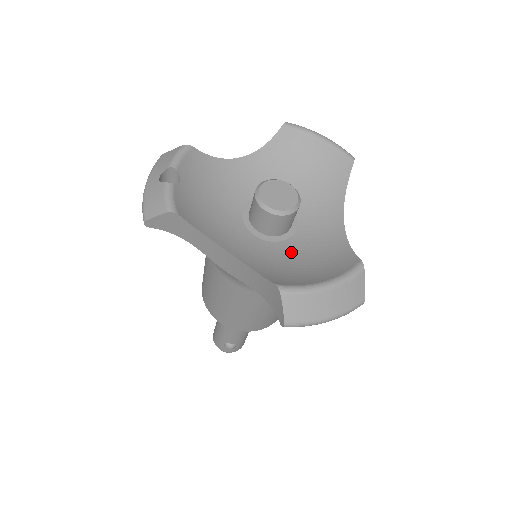
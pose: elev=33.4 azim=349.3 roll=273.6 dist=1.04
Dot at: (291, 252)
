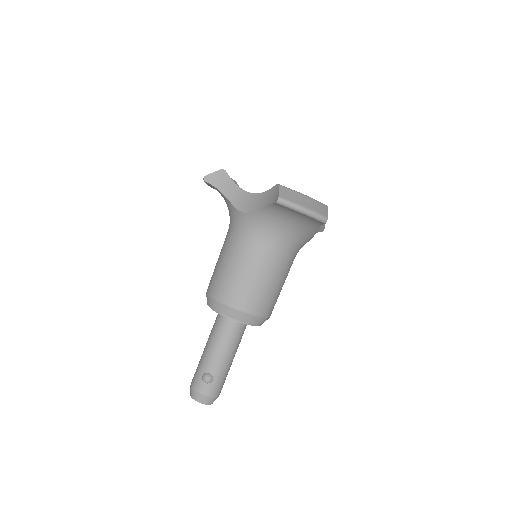
Dot at: occluded
